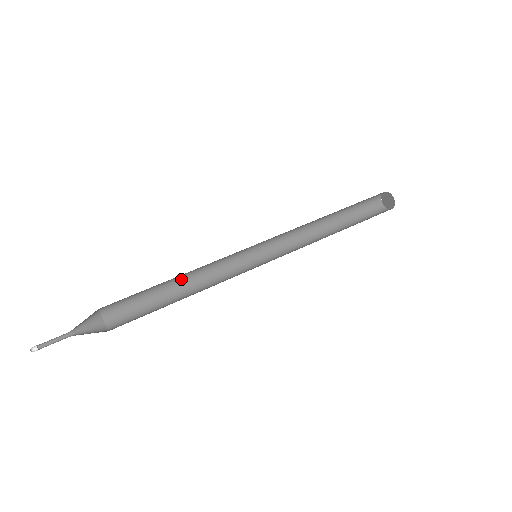
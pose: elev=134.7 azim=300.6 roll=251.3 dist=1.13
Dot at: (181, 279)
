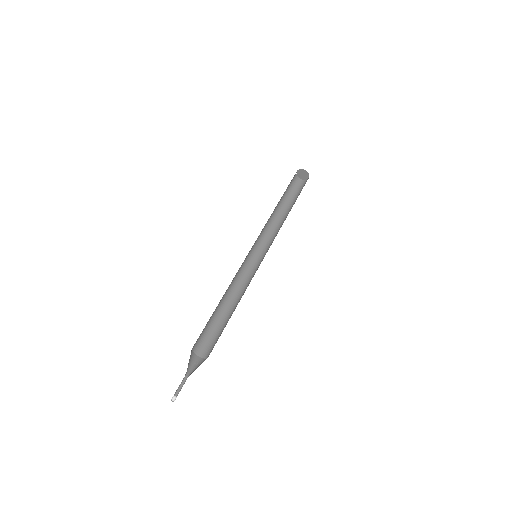
Dot at: (223, 295)
